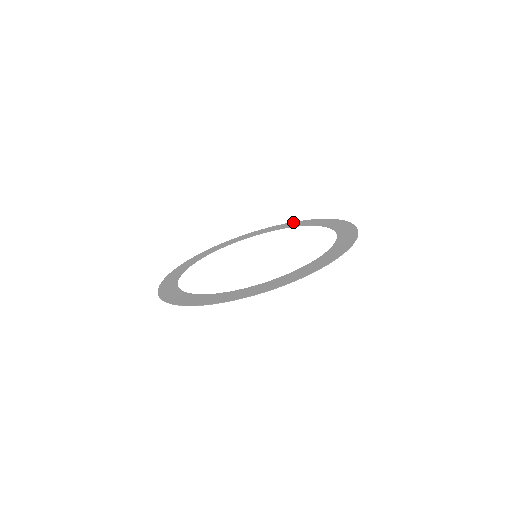
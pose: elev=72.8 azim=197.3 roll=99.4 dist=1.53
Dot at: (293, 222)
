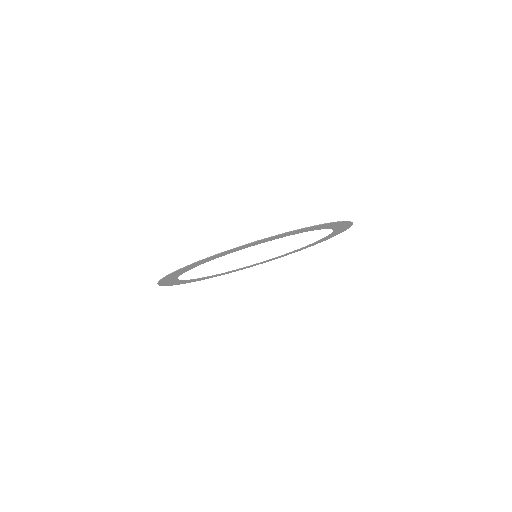
Dot at: occluded
